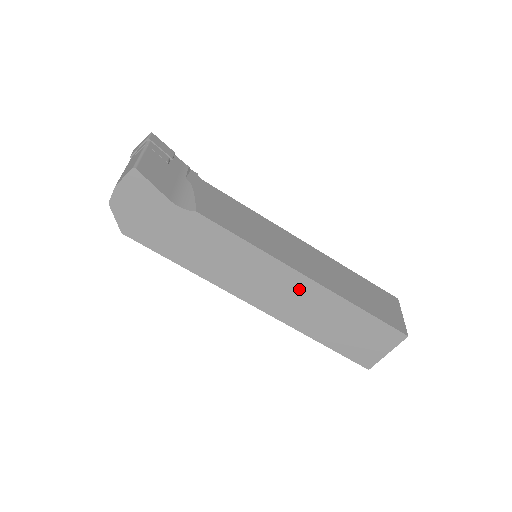
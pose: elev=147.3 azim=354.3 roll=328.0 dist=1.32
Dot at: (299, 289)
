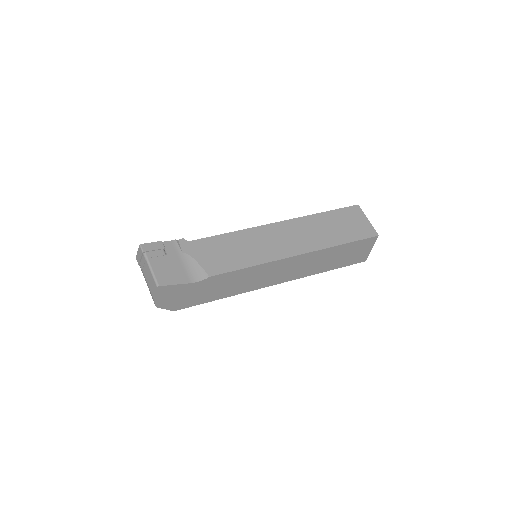
Dot at: (297, 262)
